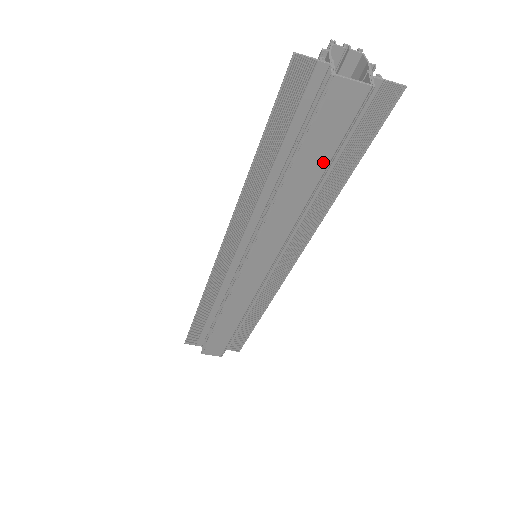
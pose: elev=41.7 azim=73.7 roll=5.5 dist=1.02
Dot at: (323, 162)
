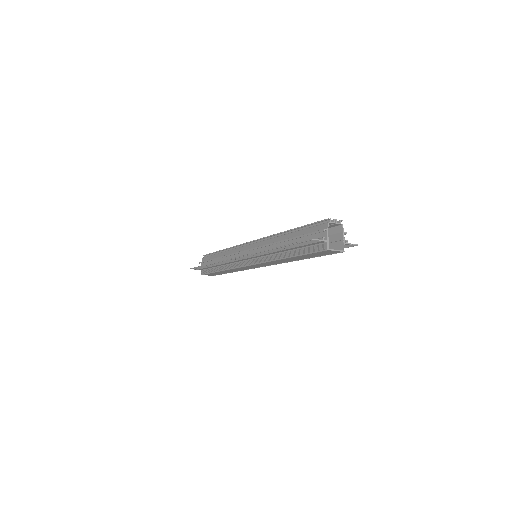
Dot at: (311, 257)
